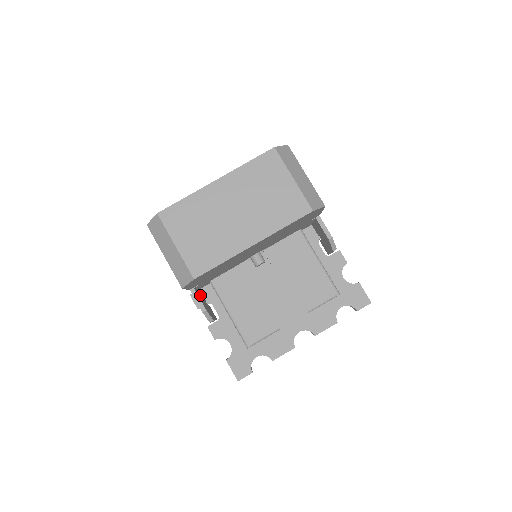
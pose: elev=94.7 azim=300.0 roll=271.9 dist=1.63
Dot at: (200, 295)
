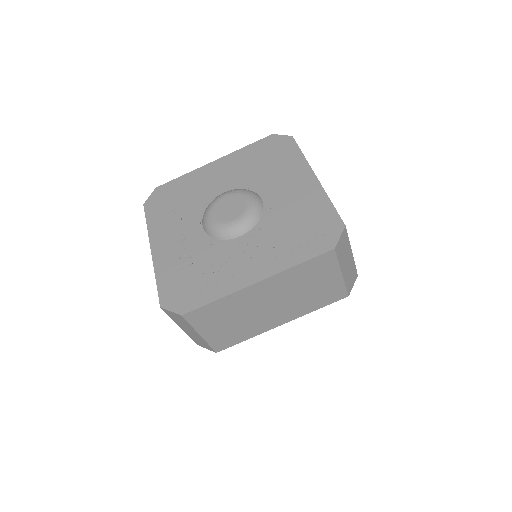
Dot at: occluded
